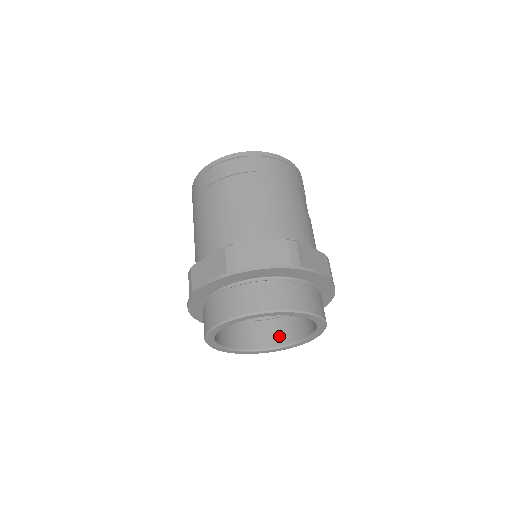
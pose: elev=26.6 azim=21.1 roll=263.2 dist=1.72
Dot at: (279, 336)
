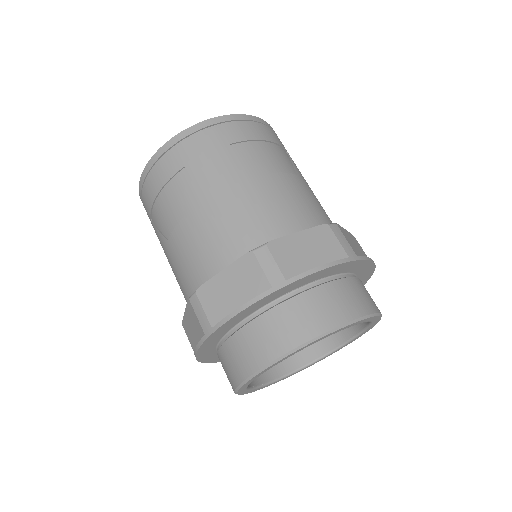
Dot at: occluded
